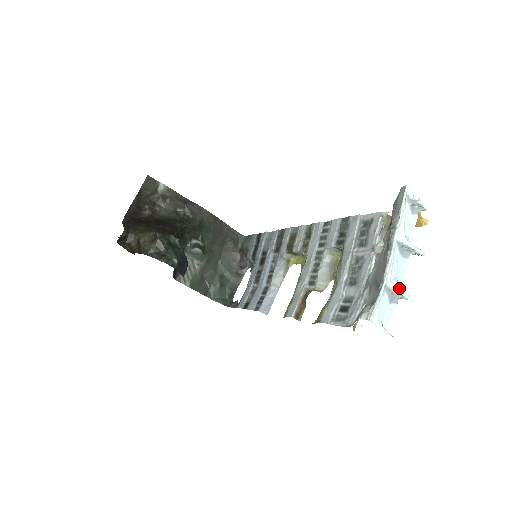
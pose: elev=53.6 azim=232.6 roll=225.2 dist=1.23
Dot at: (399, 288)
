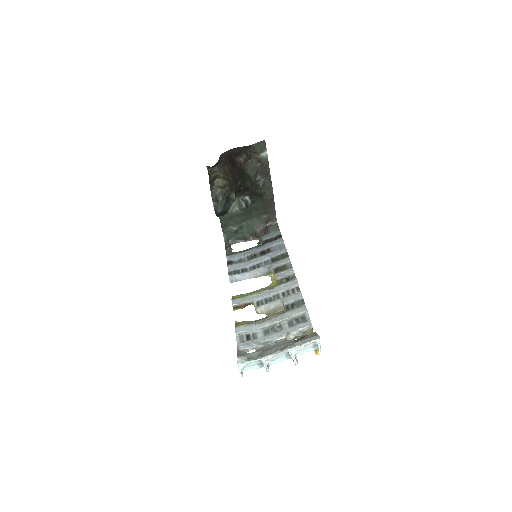
Dot at: (267, 365)
